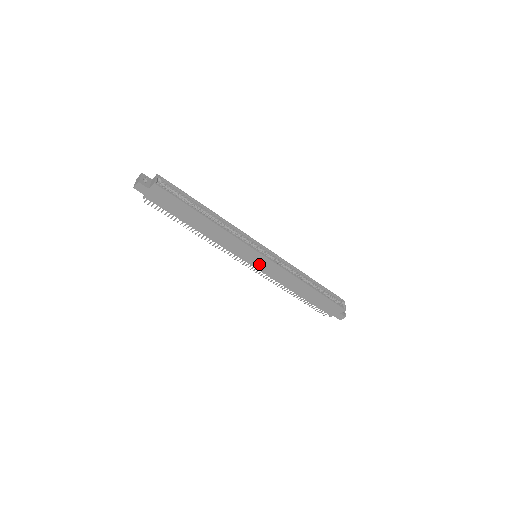
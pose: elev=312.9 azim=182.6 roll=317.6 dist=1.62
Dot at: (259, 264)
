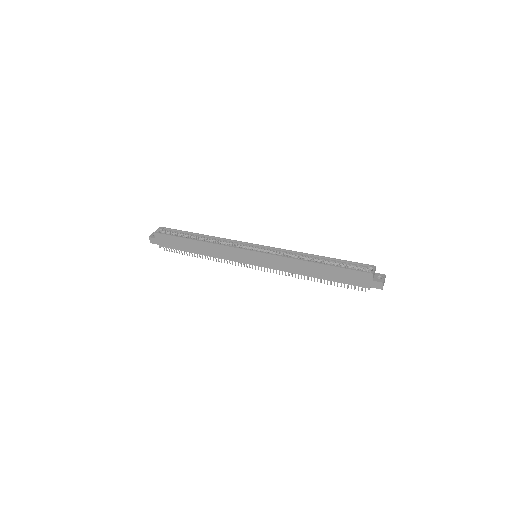
Dot at: (259, 261)
